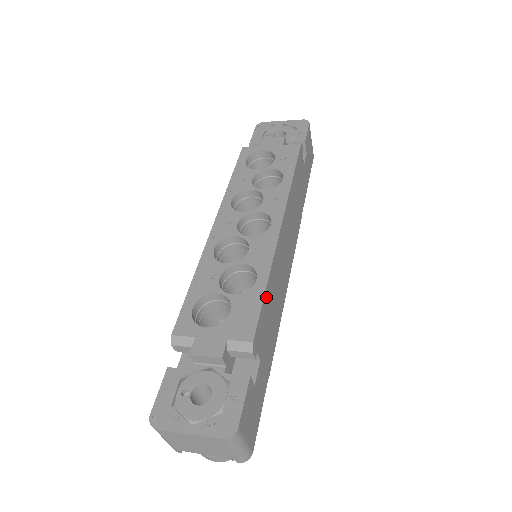
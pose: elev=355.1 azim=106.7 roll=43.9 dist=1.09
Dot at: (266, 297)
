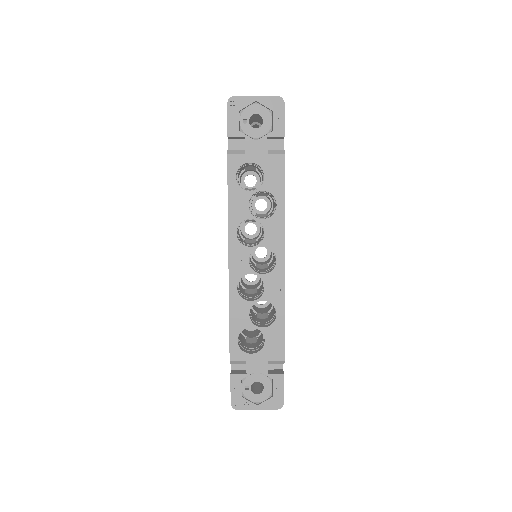
Dot at: (284, 323)
